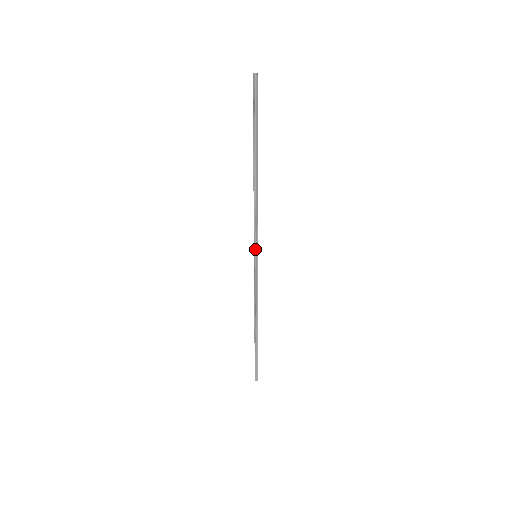
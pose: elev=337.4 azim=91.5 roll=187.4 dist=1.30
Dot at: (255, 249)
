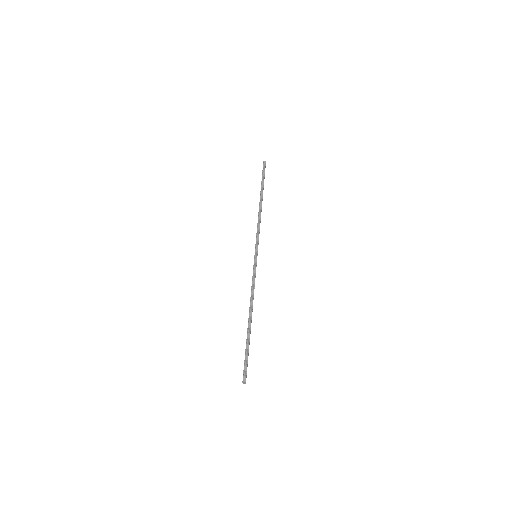
Dot at: (256, 250)
